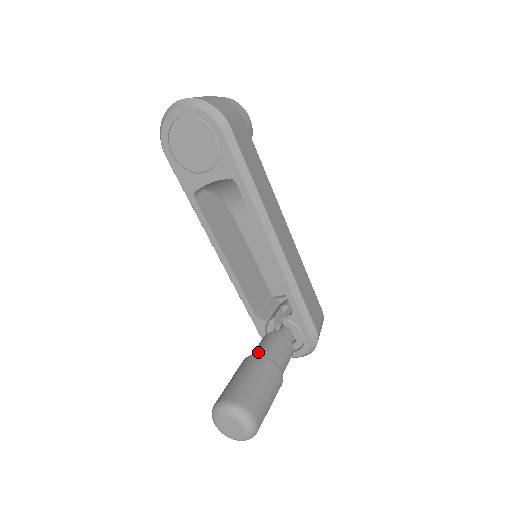
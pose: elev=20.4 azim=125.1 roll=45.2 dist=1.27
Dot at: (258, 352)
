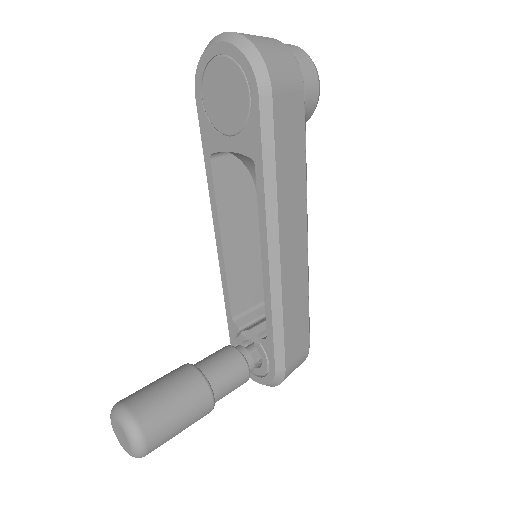
Dot at: (203, 364)
